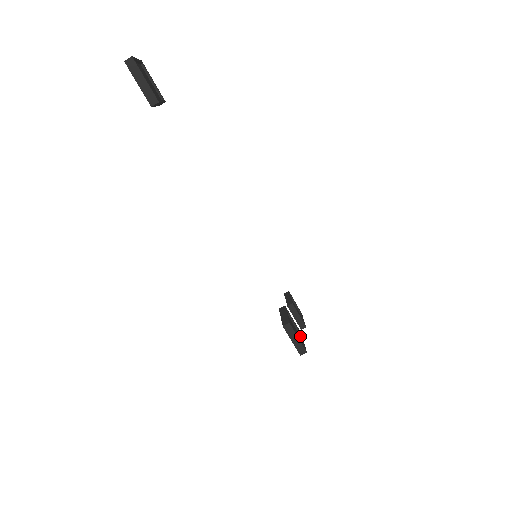
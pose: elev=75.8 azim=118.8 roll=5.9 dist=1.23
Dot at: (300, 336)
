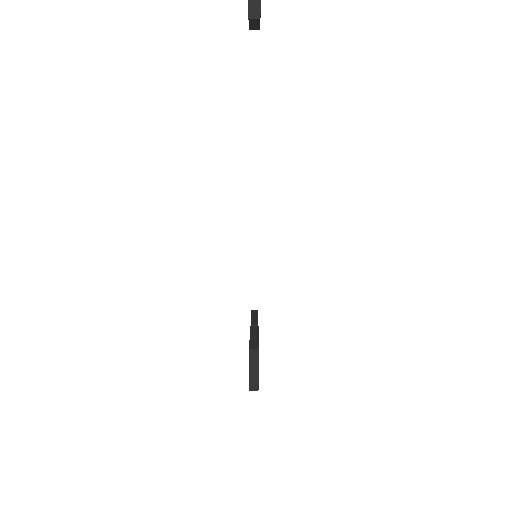
Dot at: occluded
